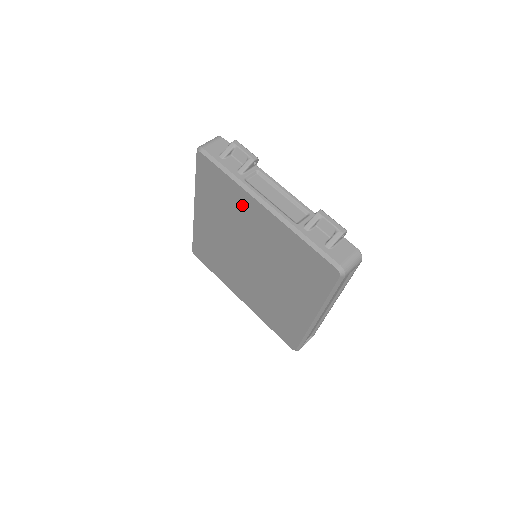
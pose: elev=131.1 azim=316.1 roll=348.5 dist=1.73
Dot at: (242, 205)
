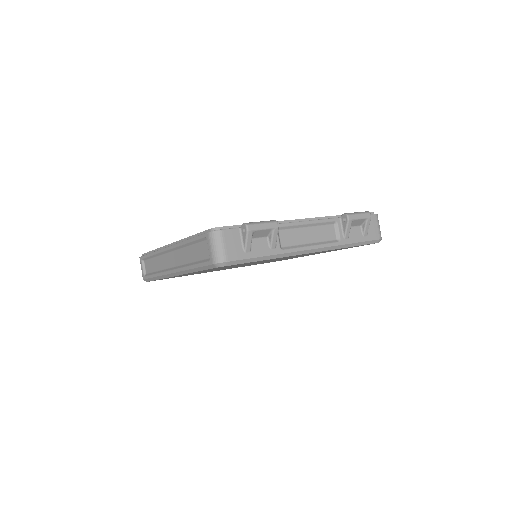
Dot at: occluded
